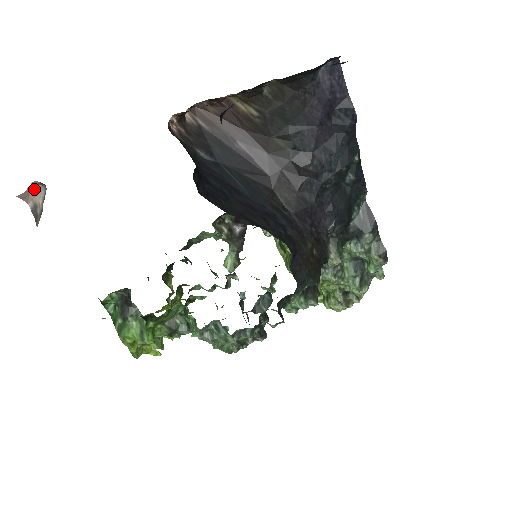
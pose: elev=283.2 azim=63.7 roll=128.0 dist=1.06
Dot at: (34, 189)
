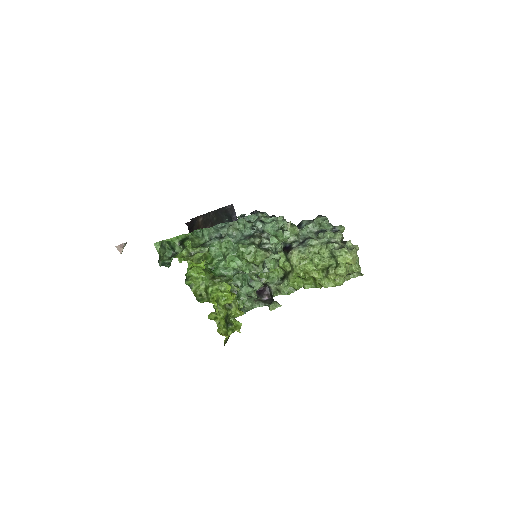
Dot at: (123, 247)
